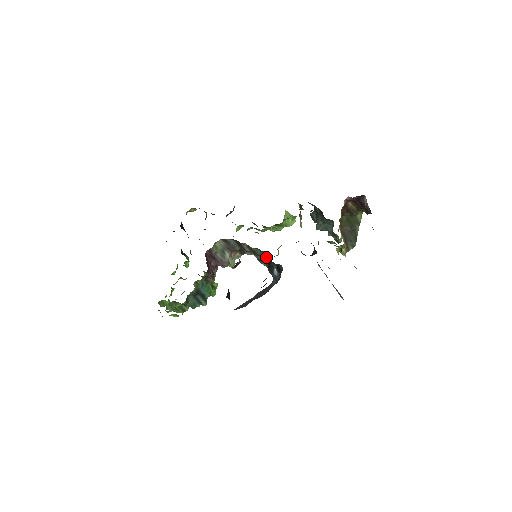
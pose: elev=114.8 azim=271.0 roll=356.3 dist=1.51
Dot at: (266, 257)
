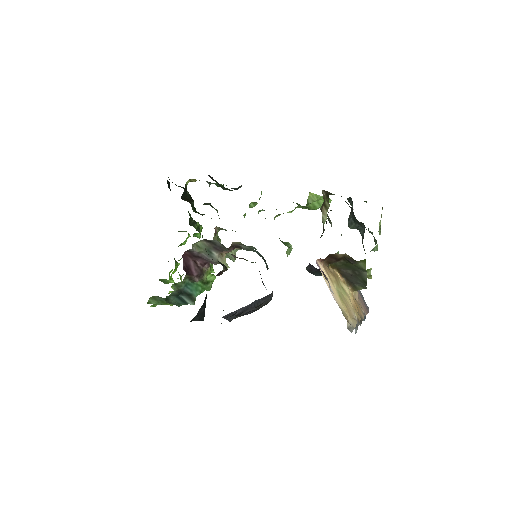
Dot at: occluded
